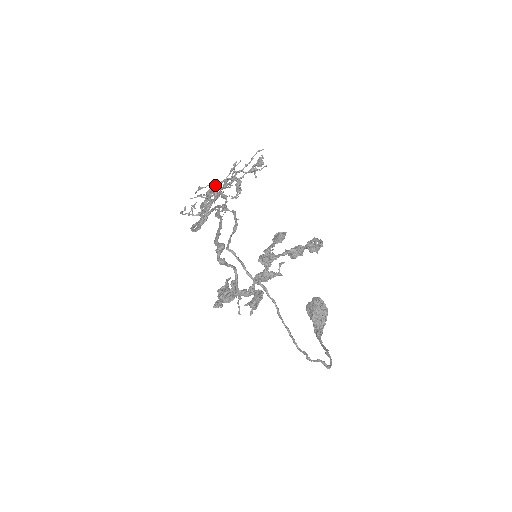
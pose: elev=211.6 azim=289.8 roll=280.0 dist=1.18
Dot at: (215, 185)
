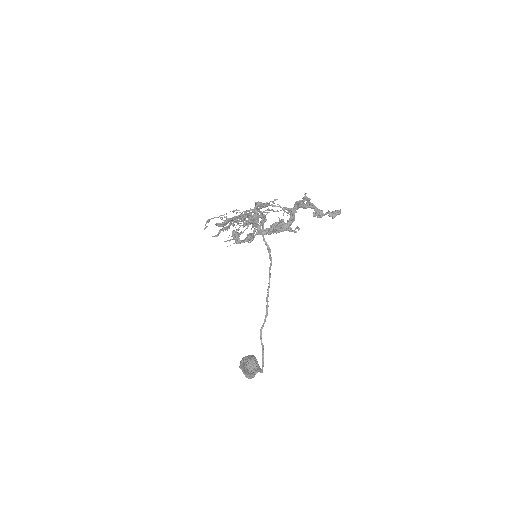
Dot at: occluded
